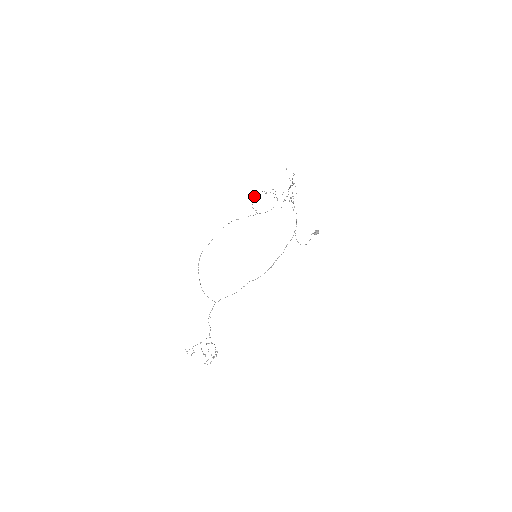
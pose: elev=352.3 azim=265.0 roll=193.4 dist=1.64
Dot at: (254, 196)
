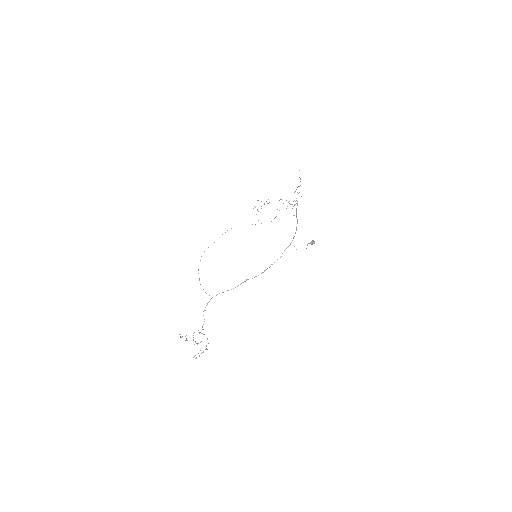
Dot at: occluded
